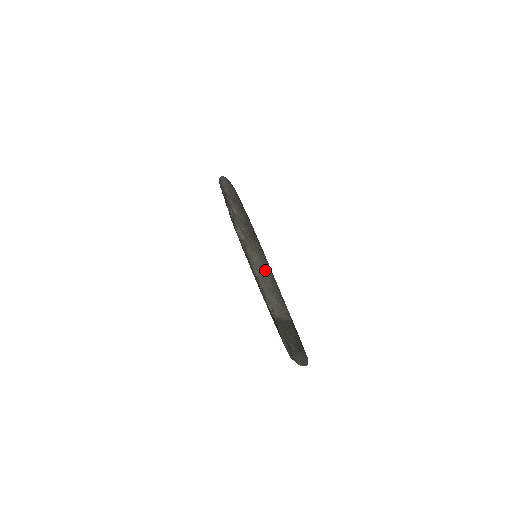
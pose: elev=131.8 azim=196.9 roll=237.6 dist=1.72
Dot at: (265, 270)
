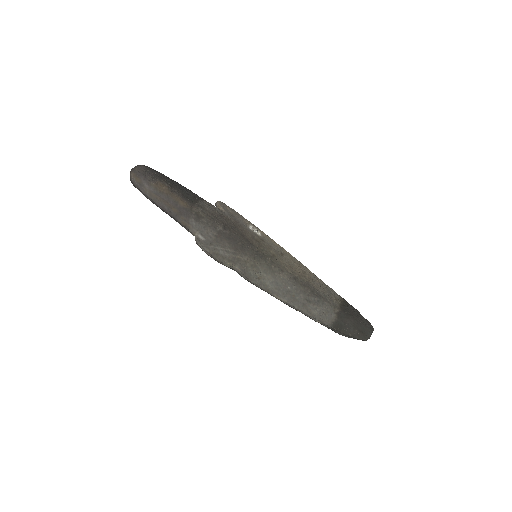
Dot at: (283, 281)
